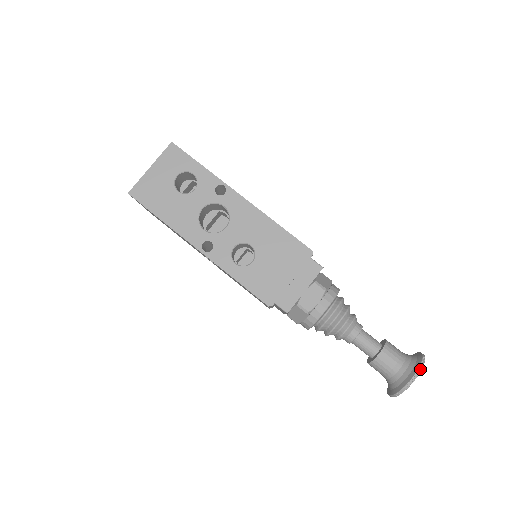
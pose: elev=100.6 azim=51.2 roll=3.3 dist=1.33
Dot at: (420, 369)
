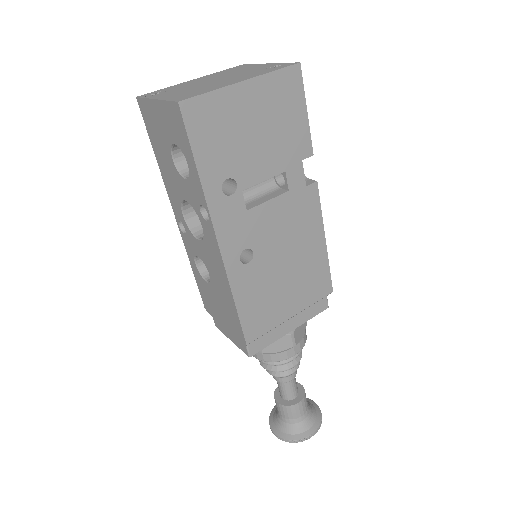
Dot at: (282, 440)
